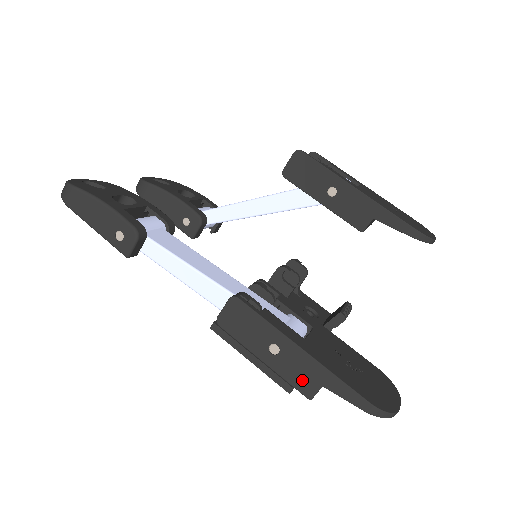
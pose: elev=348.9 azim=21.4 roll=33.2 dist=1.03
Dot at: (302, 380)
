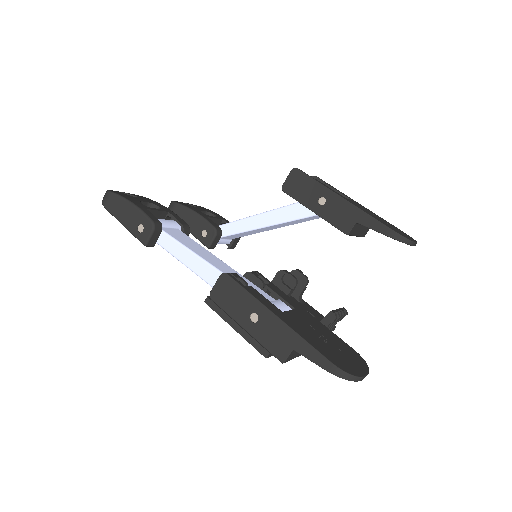
Dot at: (276, 345)
